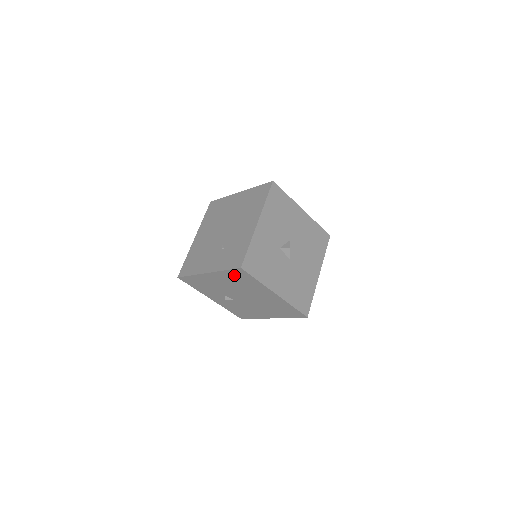
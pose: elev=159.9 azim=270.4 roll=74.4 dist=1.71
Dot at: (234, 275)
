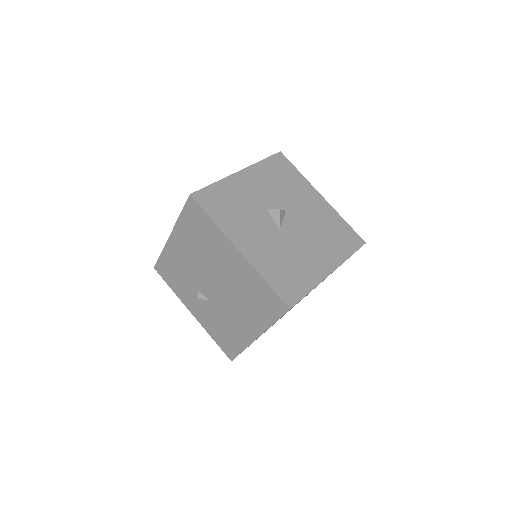
Dot at: (190, 221)
